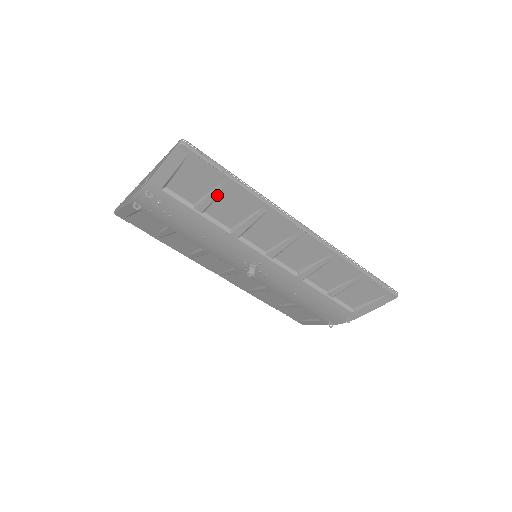
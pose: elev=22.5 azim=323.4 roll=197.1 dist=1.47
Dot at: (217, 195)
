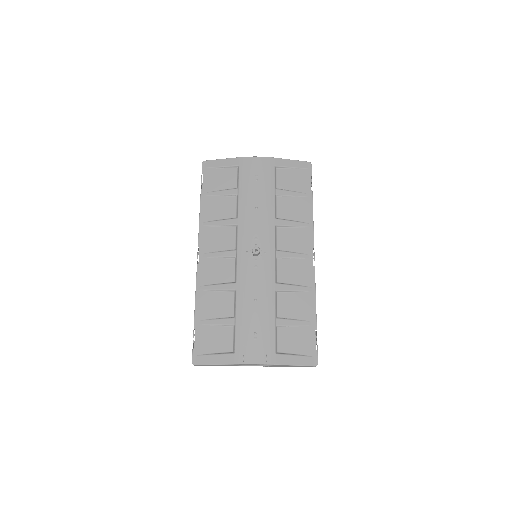
Dot at: (295, 196)
